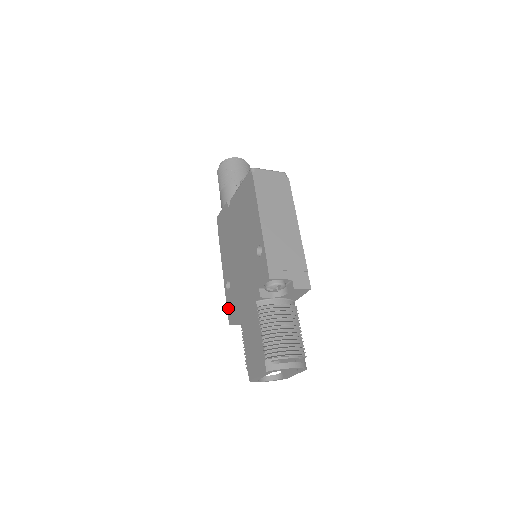
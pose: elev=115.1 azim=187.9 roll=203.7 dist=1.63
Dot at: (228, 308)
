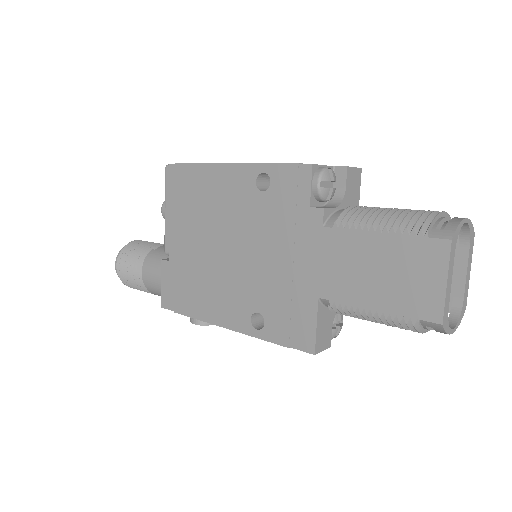
Dot at: (288, 341)
